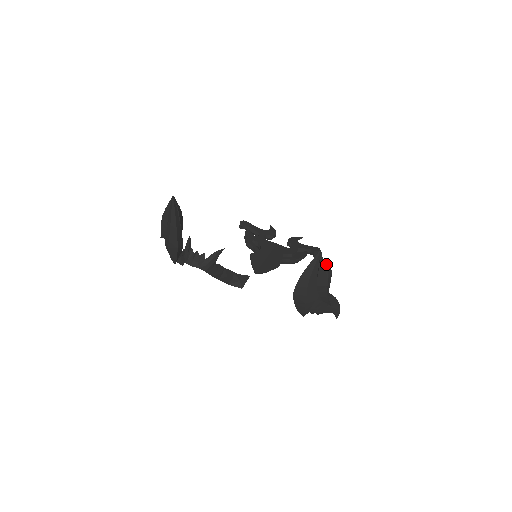
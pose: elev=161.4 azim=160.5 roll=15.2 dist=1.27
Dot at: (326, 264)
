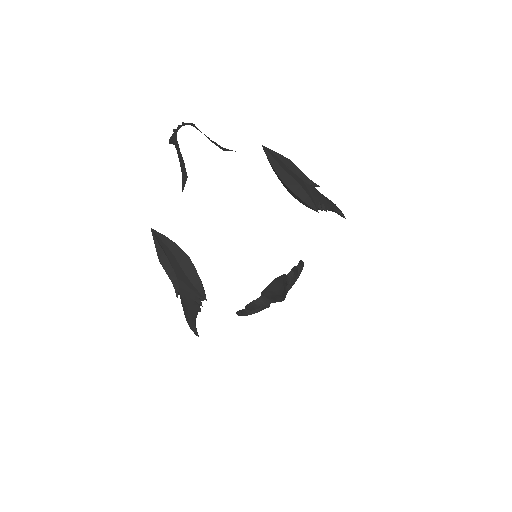
Dot at: occluded
